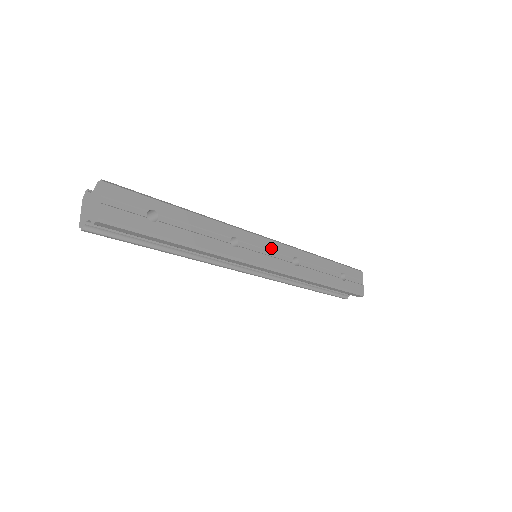
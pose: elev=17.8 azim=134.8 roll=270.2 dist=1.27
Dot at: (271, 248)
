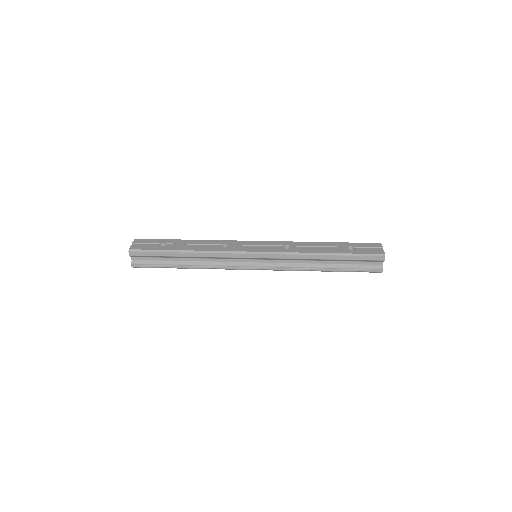
Dot at: (260, 244)
